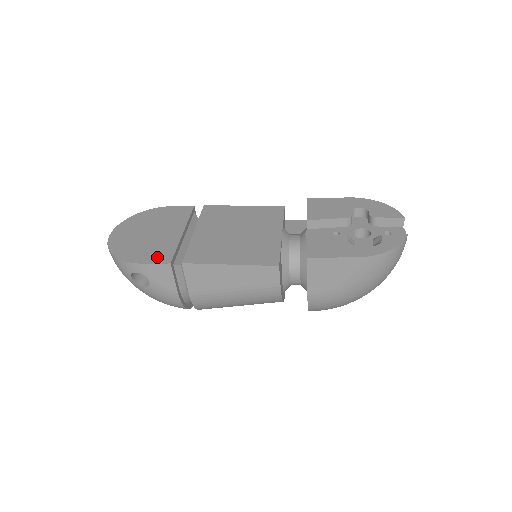
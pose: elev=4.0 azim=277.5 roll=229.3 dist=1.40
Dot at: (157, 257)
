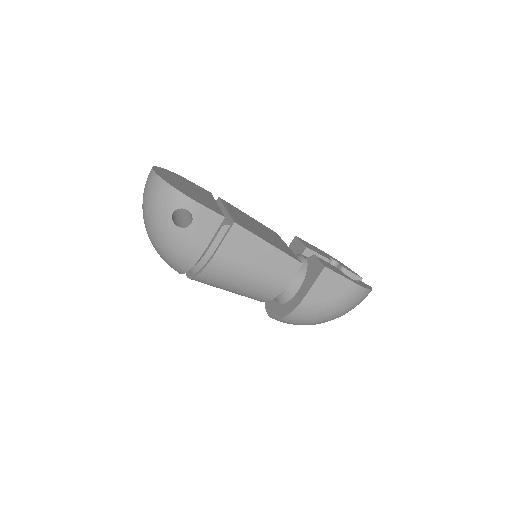
Dot at: (210, 207)
